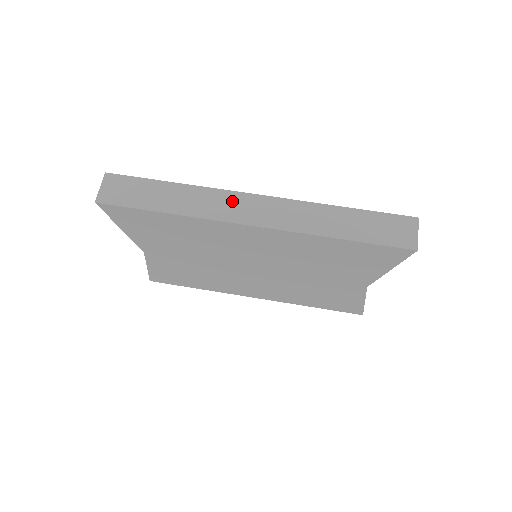
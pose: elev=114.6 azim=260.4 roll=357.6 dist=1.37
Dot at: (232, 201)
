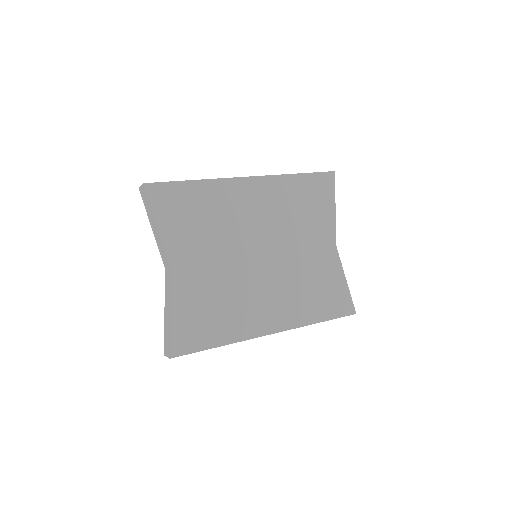
Dot at: occluded
